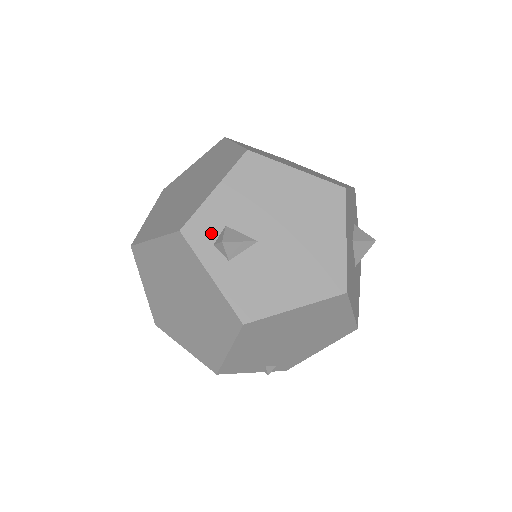
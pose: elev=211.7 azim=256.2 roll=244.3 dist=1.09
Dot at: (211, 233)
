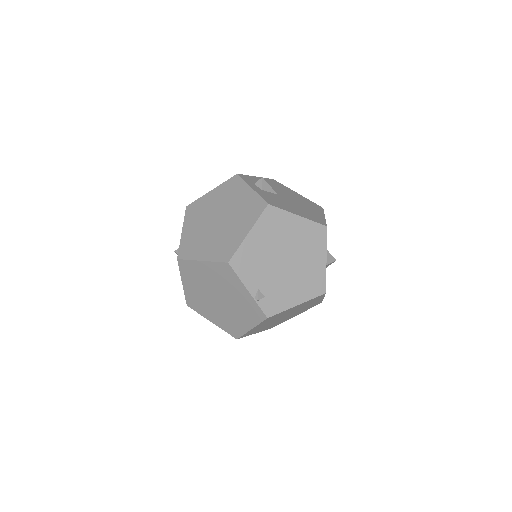
Dot at: (253, 182)
